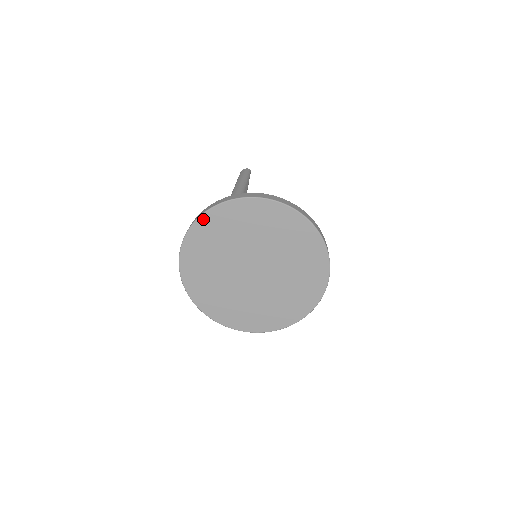
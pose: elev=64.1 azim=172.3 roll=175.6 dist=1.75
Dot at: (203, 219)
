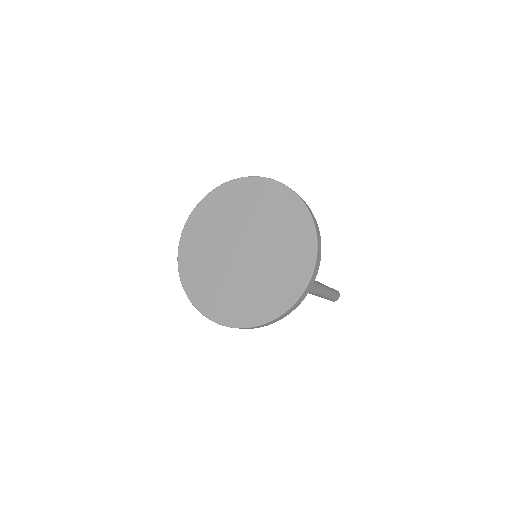
Dot at: (223, 187)
